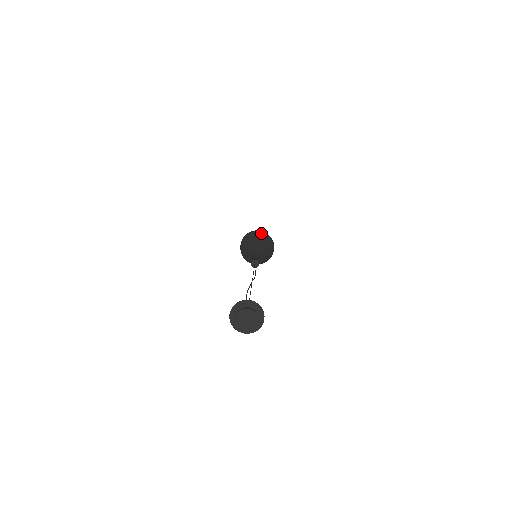
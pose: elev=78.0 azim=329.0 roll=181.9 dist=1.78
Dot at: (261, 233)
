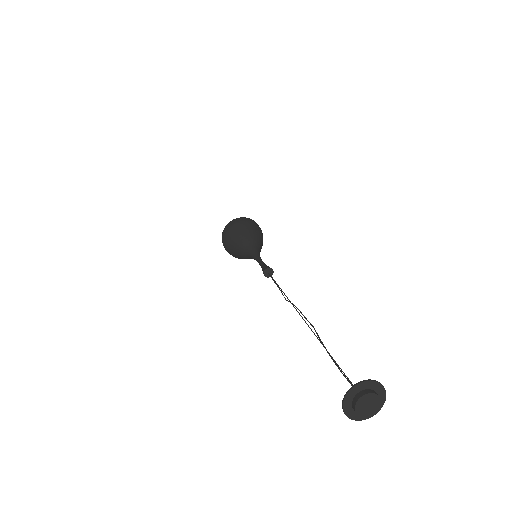
Dot at: (249, 222)
